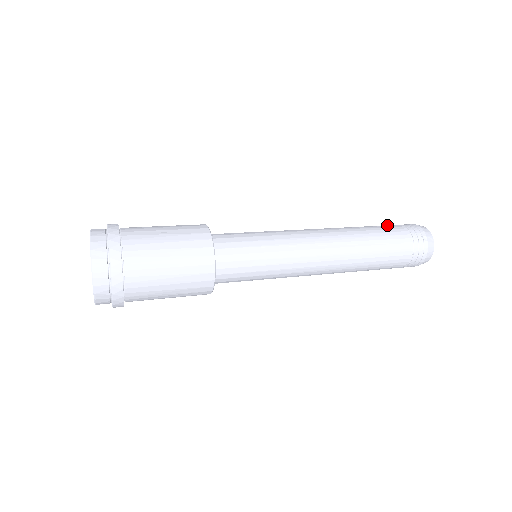
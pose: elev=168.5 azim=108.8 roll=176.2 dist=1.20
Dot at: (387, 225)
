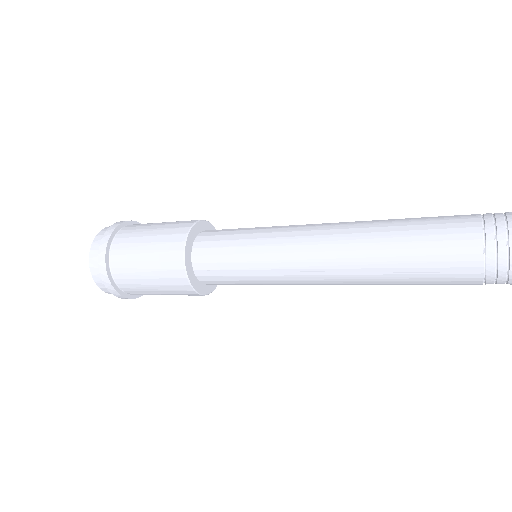
Dot at: occluded
